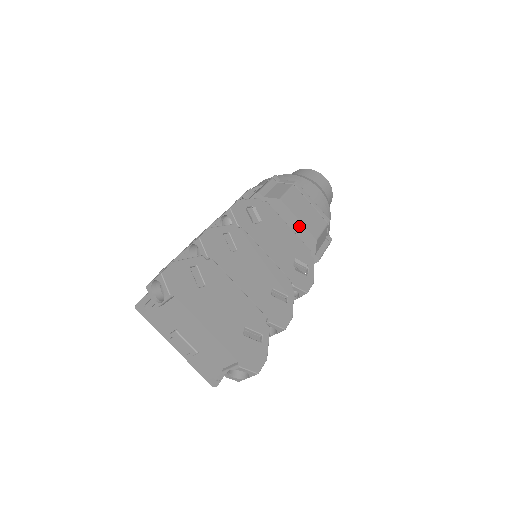
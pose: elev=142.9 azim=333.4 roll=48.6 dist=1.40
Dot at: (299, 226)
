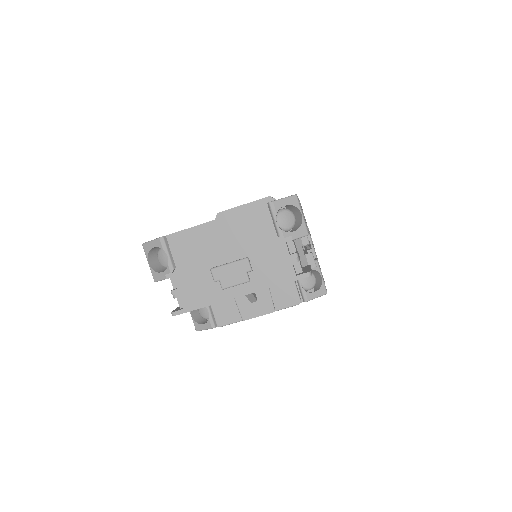
Dot at: (250, 207)
